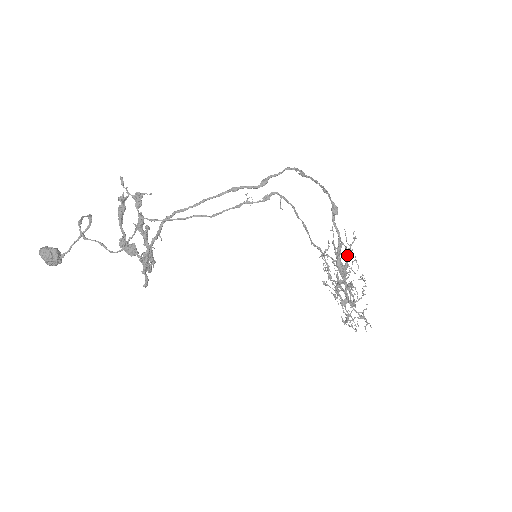
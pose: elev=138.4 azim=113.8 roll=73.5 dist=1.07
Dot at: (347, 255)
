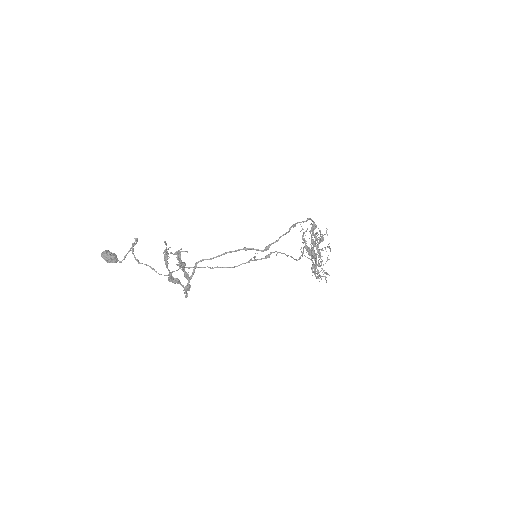
Dot at: (320, 241)
